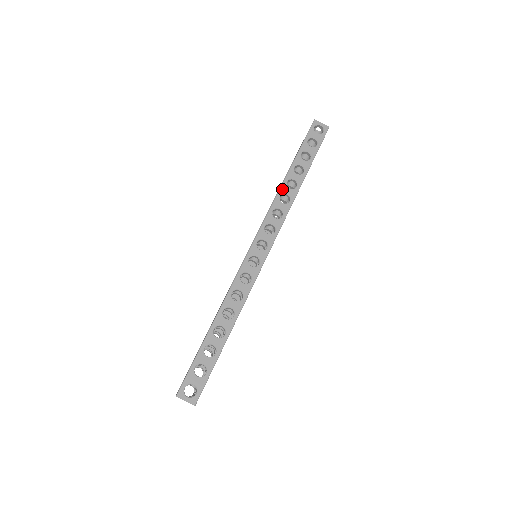
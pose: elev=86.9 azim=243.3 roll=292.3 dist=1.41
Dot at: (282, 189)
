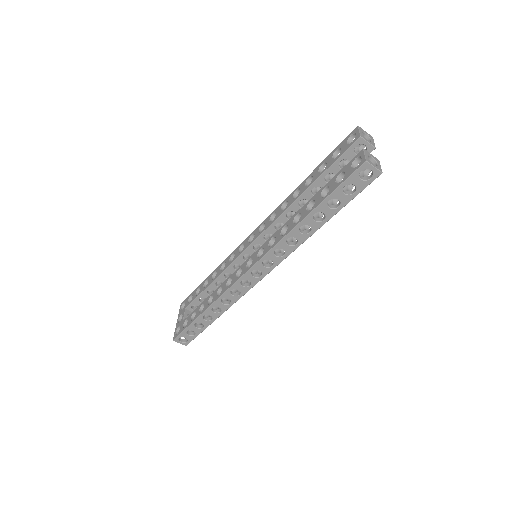
Dot at: (292, 233)
